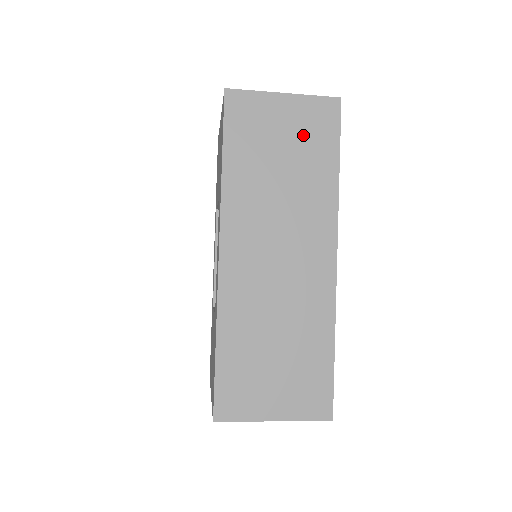
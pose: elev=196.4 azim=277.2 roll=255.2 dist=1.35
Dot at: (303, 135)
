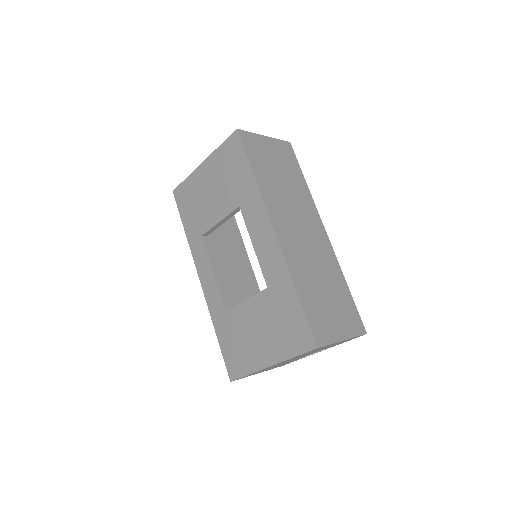
Dot at: (283, 160)
